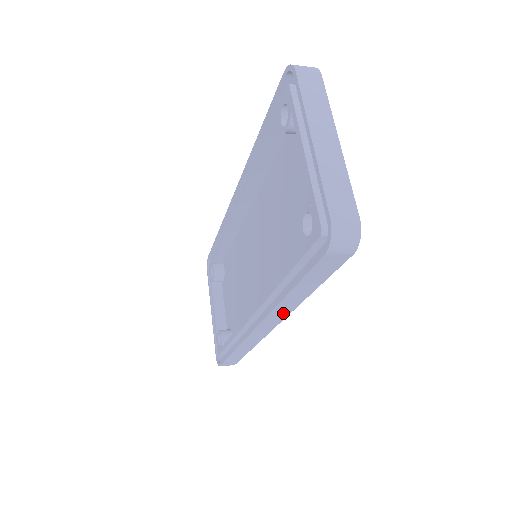
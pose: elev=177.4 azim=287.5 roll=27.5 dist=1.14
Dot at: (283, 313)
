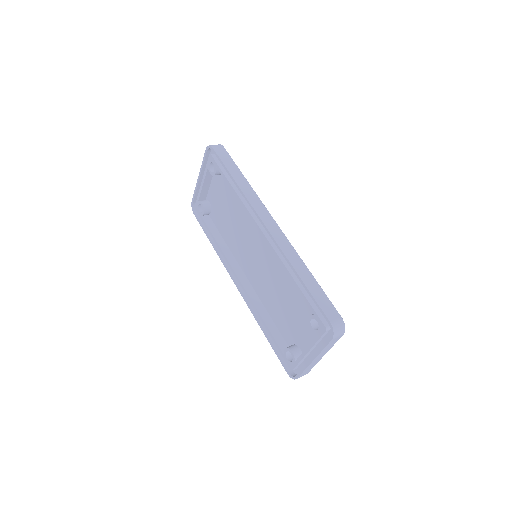
Dot at: occluded
